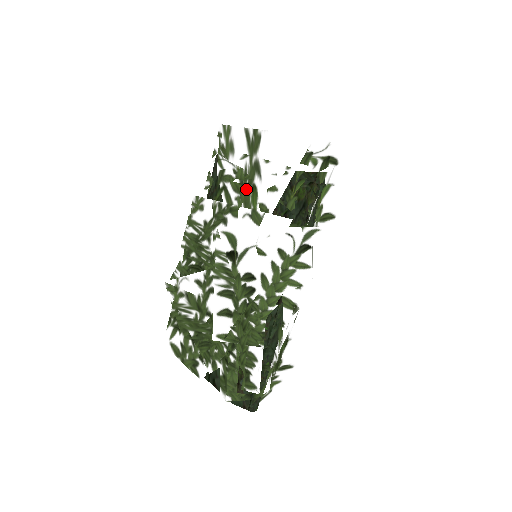
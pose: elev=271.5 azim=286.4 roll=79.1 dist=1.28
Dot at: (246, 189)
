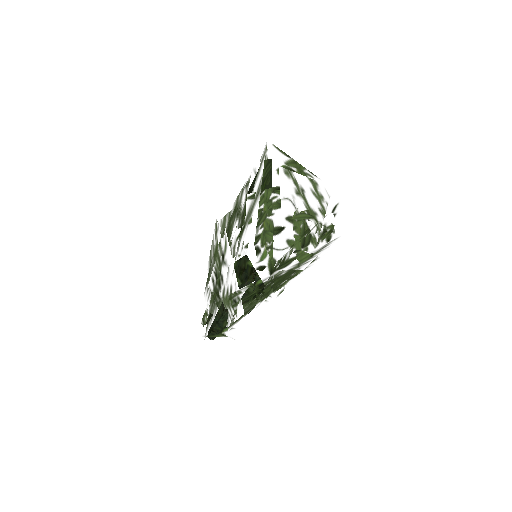
Dot at: (244, 221)
